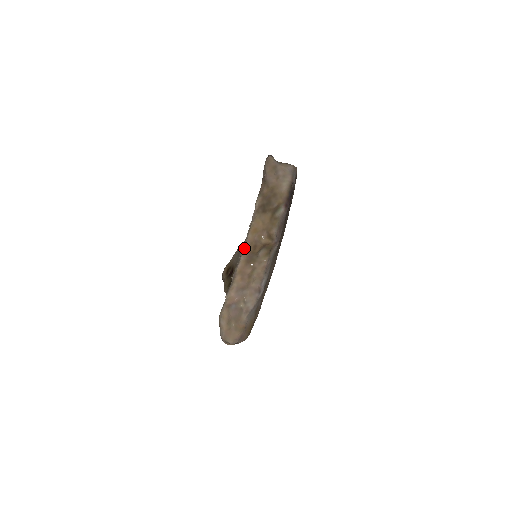
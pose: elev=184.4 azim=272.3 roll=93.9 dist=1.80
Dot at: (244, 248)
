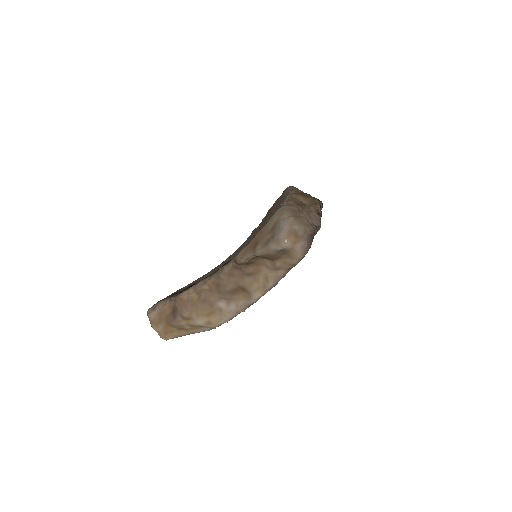
Dot at: (289, 200)
